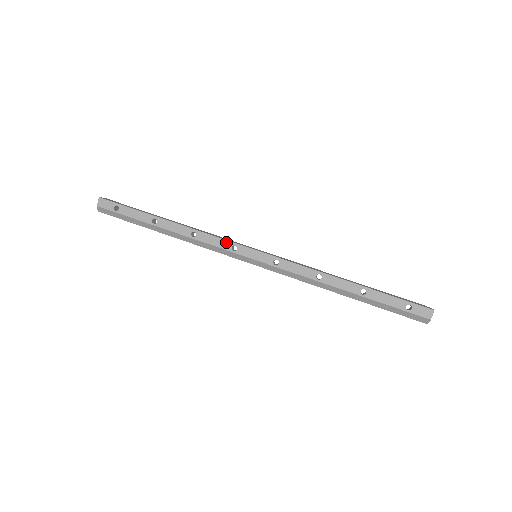
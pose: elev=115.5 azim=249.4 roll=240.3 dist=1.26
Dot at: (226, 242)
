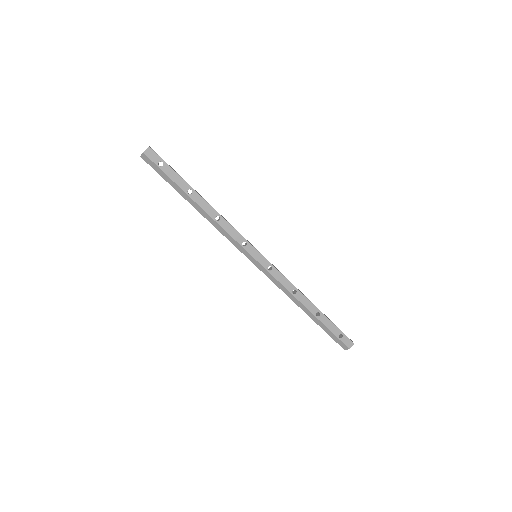
Dot at: (240, 236)
